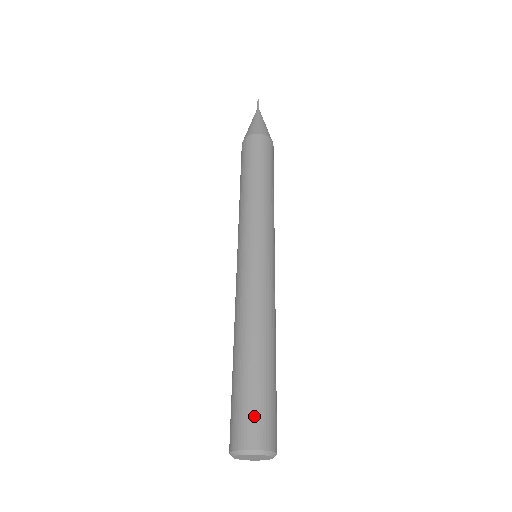
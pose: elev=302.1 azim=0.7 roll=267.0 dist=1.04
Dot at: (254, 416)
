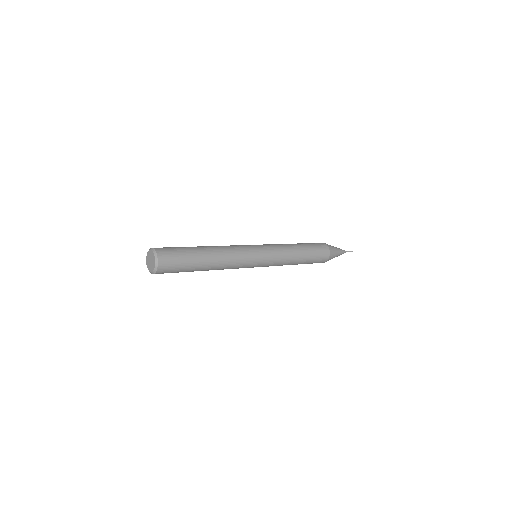
Dot at: (171, 250)
